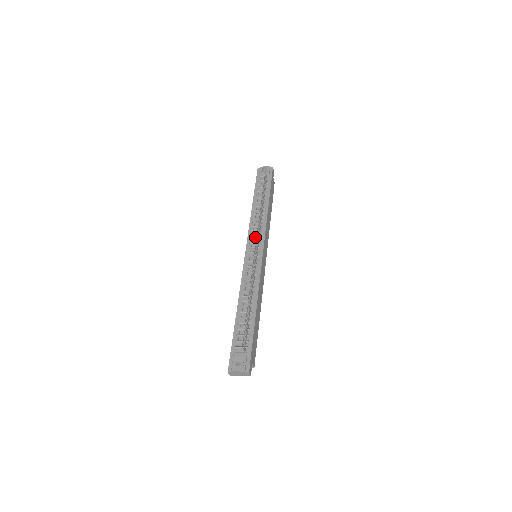
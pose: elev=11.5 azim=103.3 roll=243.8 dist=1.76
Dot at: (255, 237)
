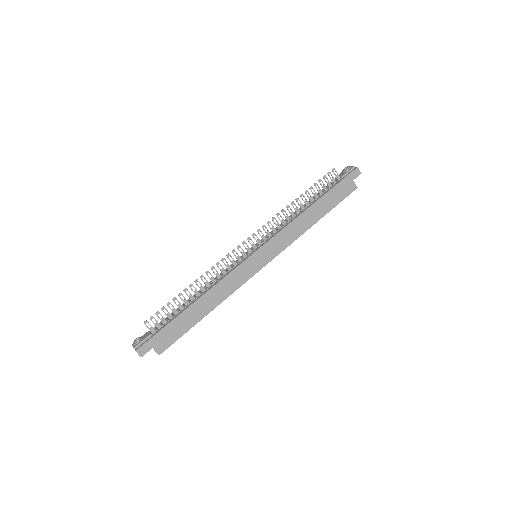
Dot at: occluded
